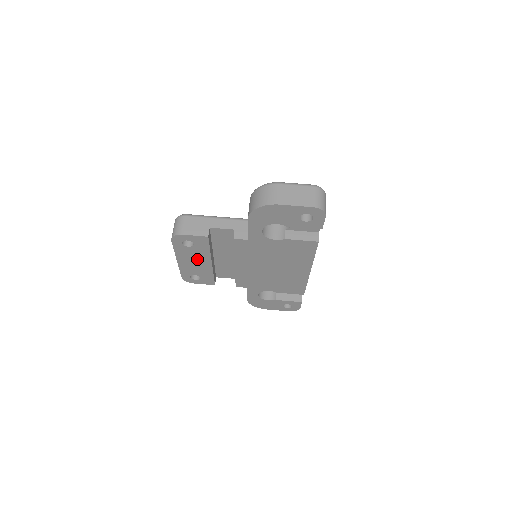
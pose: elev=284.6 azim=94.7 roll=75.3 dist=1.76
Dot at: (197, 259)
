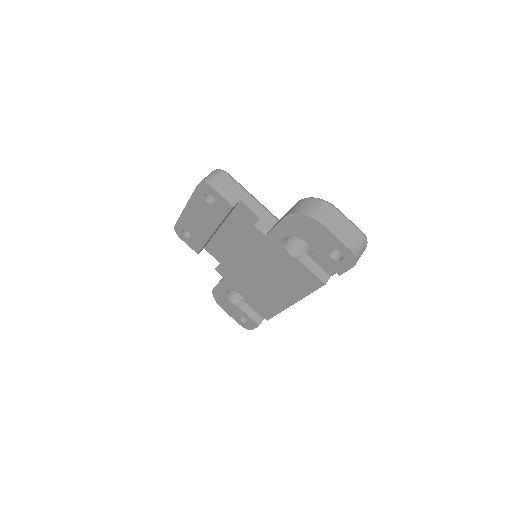
Dot at: (204, 219)
